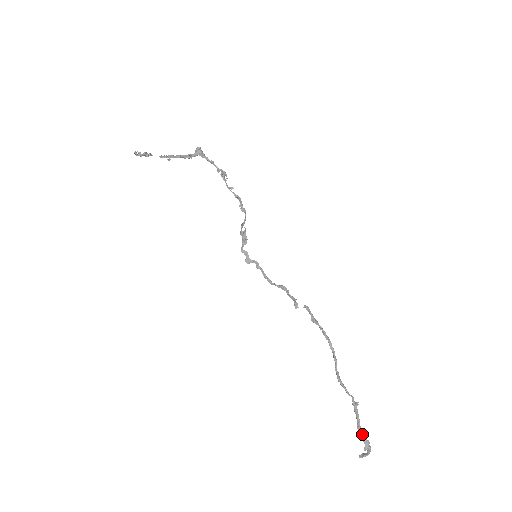
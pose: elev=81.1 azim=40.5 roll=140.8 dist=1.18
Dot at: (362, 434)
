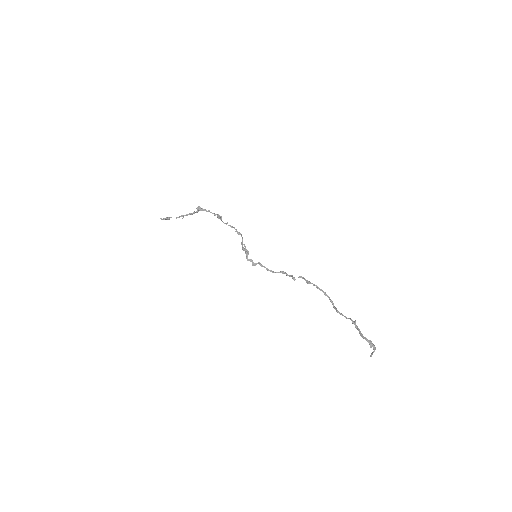
Dot at: (365, 338)
